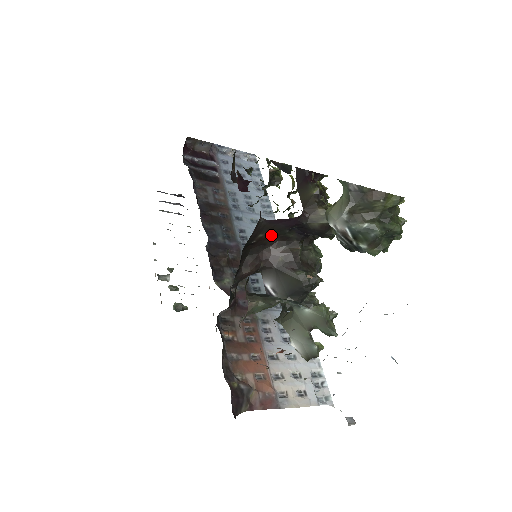
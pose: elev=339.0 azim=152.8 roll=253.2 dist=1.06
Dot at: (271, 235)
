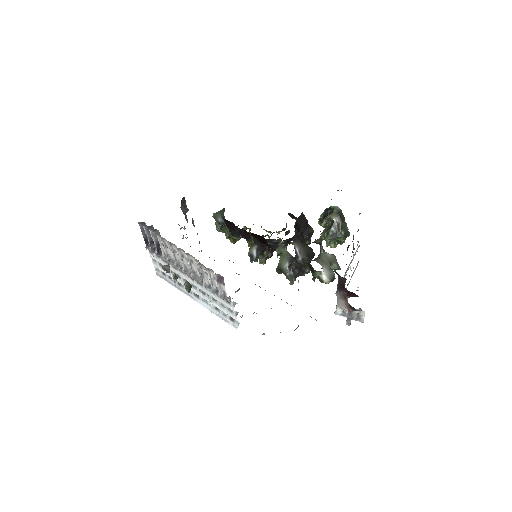
Dot at: (298, 225)
